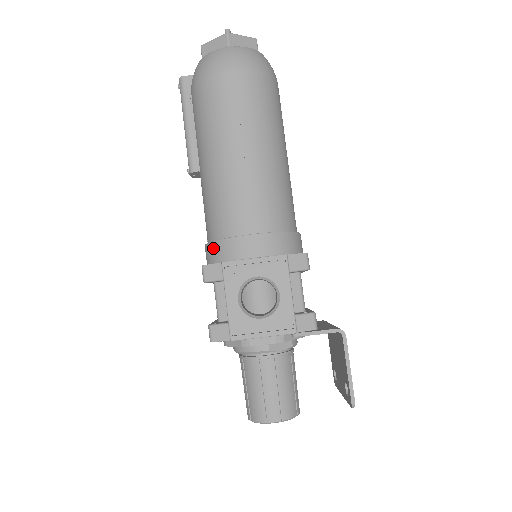
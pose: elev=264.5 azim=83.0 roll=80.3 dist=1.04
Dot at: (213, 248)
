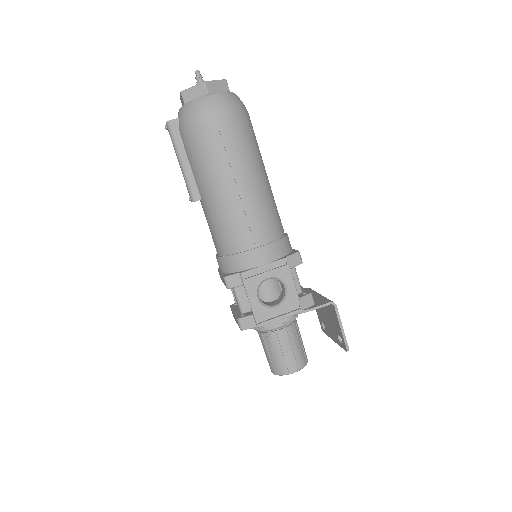
Dot at: (228, 261)
